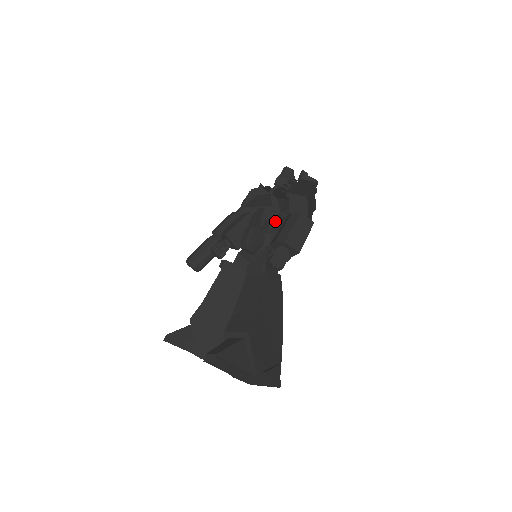
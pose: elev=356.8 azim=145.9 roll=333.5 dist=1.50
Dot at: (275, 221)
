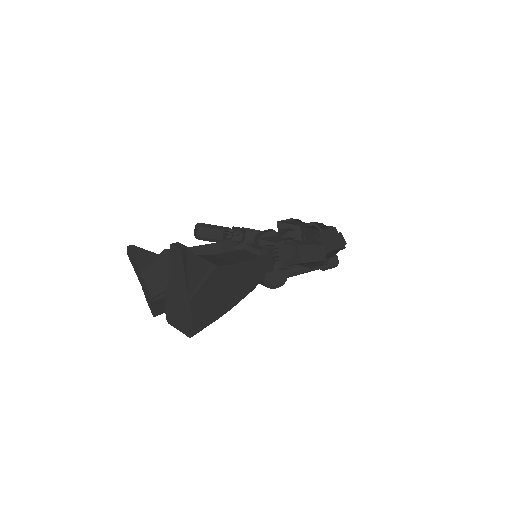
Dot at: occluded
